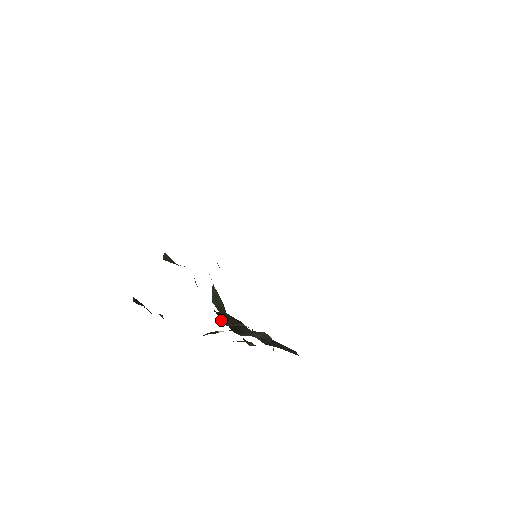
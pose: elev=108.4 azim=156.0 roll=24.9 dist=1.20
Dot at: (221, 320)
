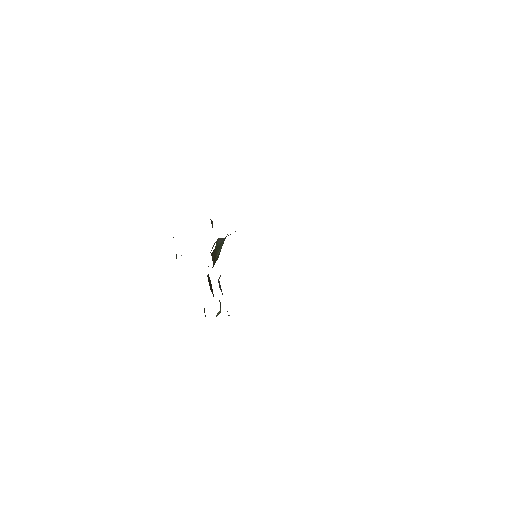
Dot at: (212, 254)
